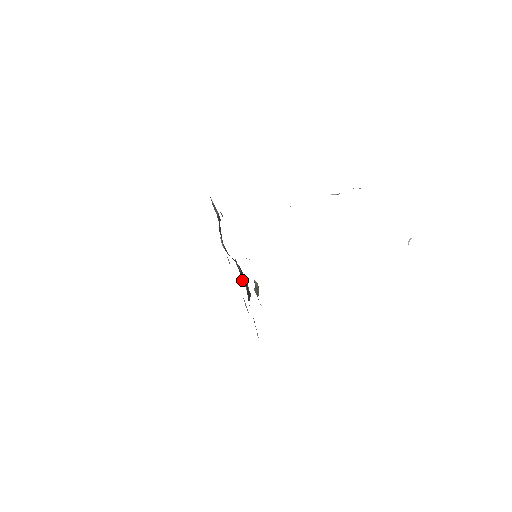
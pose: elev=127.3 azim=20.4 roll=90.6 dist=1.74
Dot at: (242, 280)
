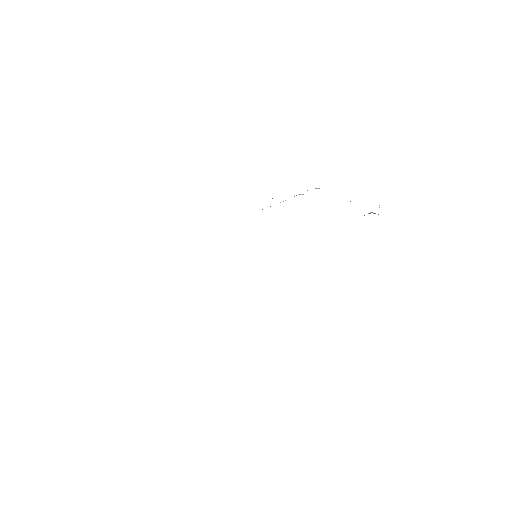
Dot at: occluded
